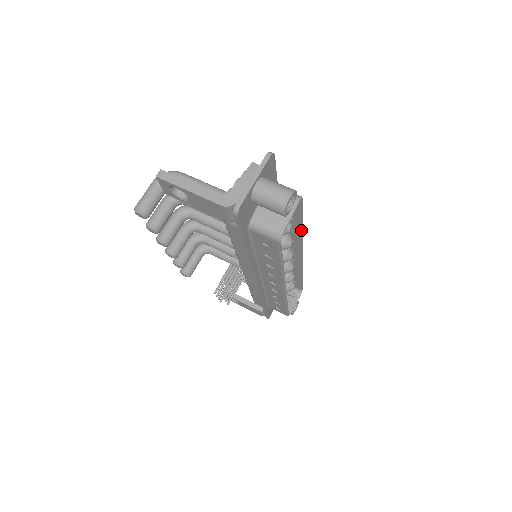
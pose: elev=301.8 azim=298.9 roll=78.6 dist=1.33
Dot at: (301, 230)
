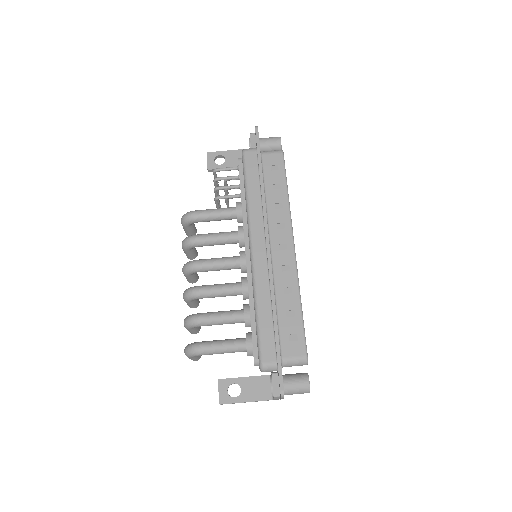
Dot at: (299, 301)
